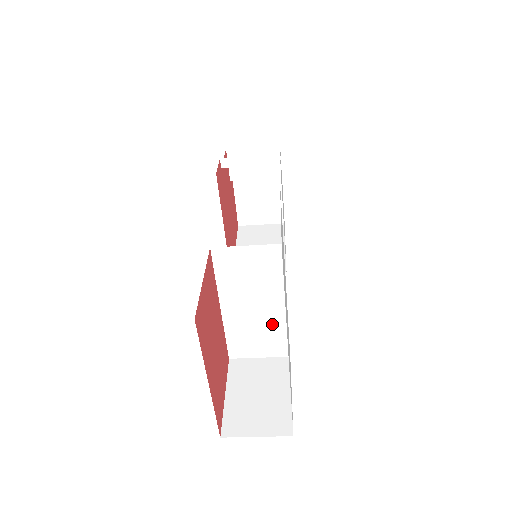
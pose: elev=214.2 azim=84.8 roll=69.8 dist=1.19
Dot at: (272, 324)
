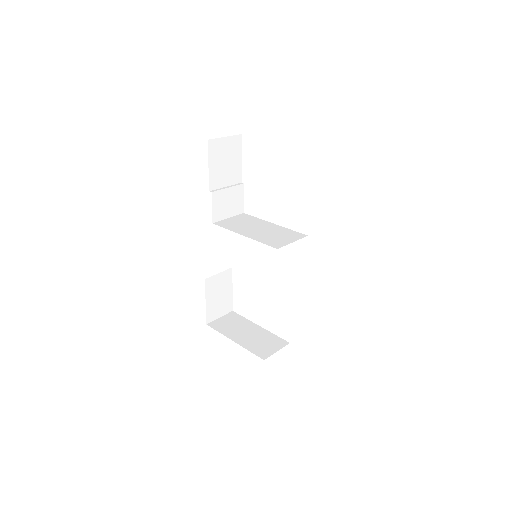
Dot at: occluded
